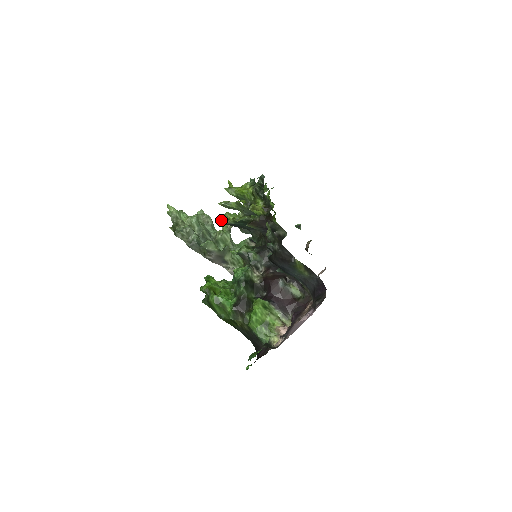
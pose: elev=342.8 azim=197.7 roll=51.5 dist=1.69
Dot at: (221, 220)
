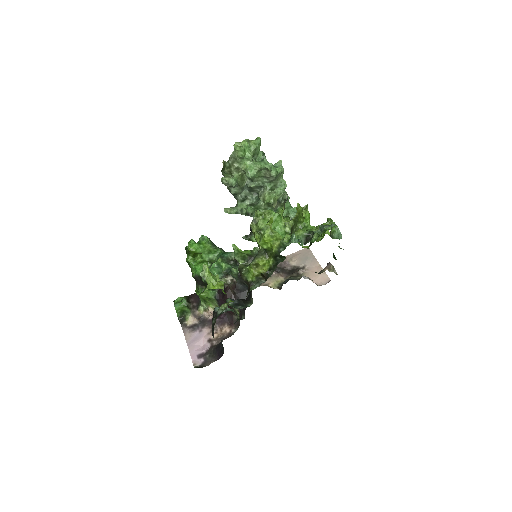
Dot at: (255, 214)
